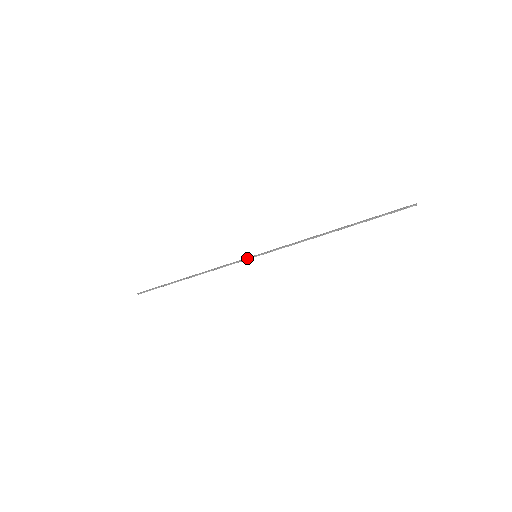
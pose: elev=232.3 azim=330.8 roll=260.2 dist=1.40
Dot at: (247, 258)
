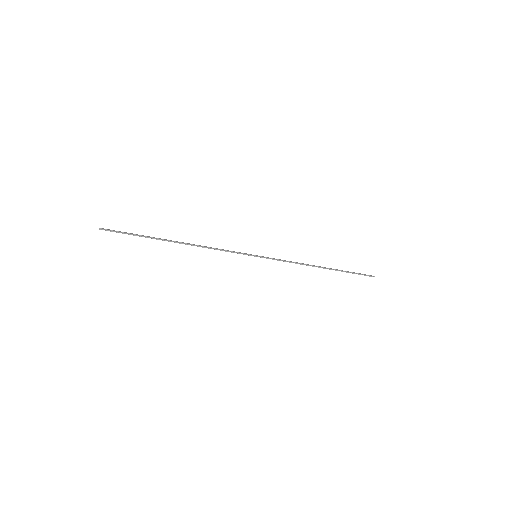
Dot at: occluded
